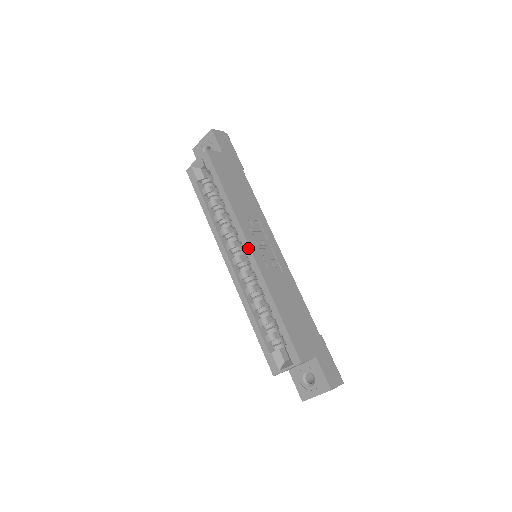
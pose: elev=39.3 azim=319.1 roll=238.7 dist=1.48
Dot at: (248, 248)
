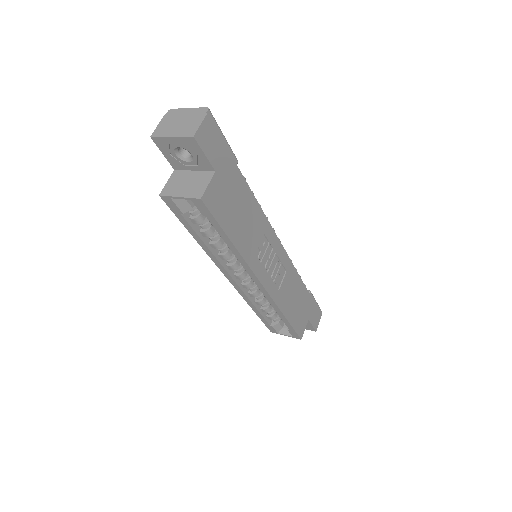
Dot at: (260, 285)
